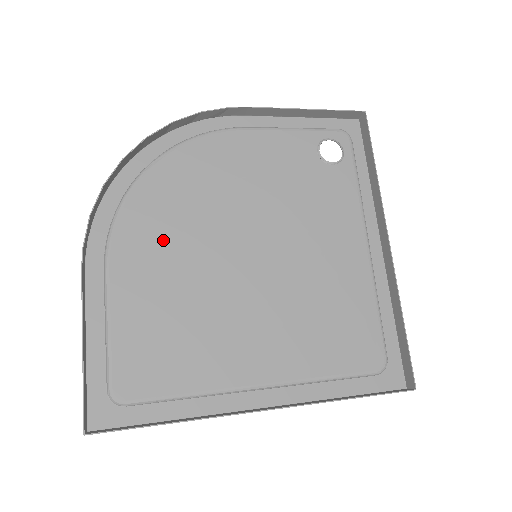
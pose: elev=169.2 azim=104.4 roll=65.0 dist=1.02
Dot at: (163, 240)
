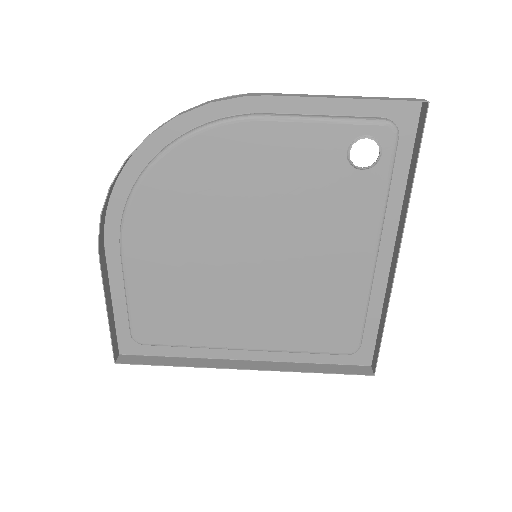
Dot at: (169, 235)
